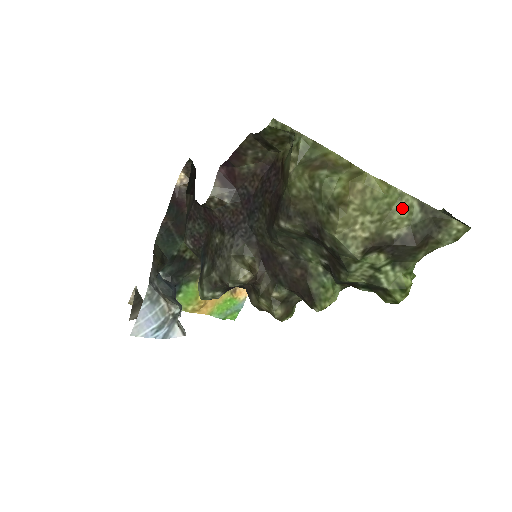
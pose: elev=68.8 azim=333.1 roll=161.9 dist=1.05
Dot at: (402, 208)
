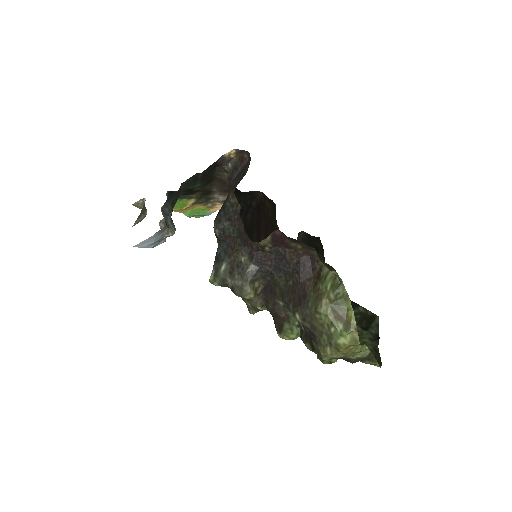
Dot at: (361, 354)
